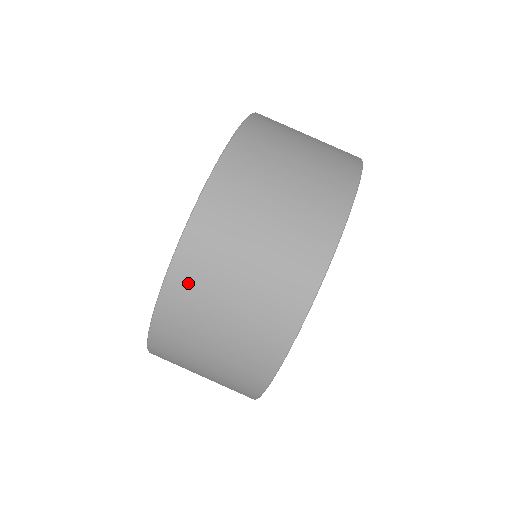
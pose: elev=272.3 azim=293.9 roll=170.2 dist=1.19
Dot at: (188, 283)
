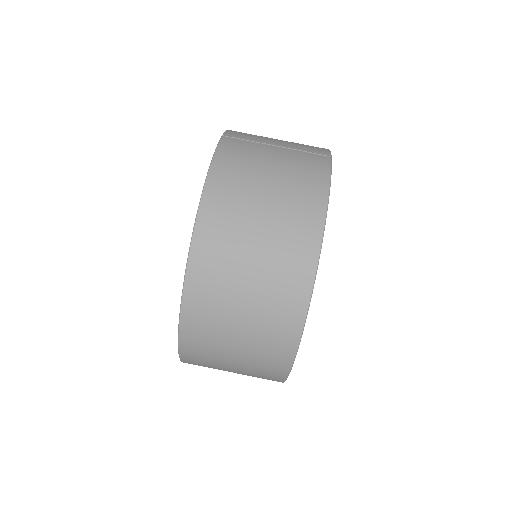
Dot at: (197, 343)
